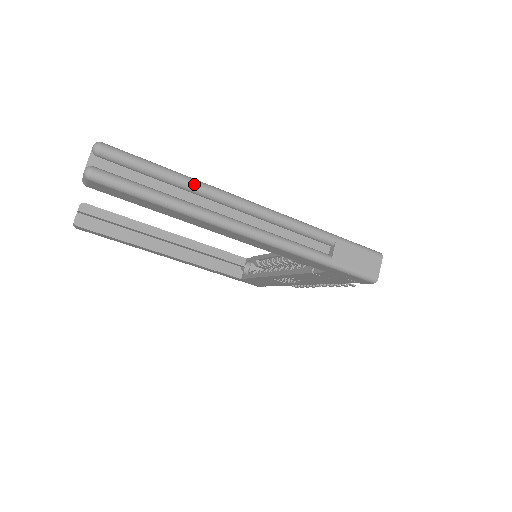
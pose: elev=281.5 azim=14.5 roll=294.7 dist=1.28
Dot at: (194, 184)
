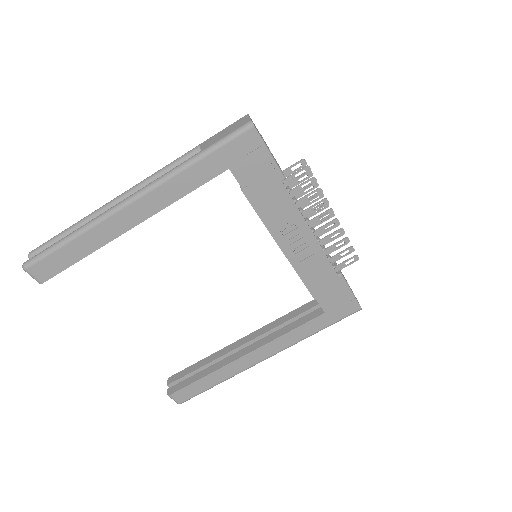
Dot at: (86, 217)
